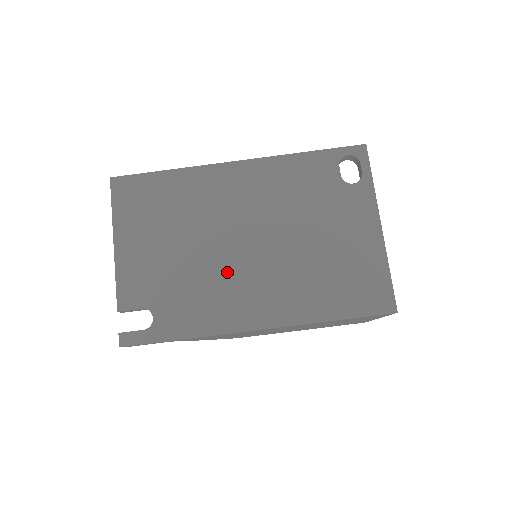
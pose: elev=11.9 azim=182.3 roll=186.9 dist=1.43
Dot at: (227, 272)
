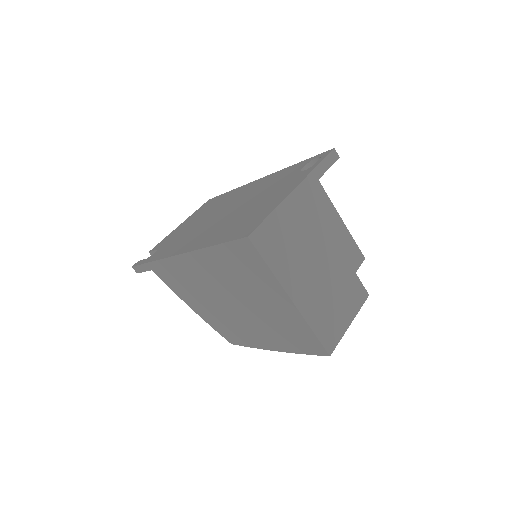
Dot at: (200, 229)
